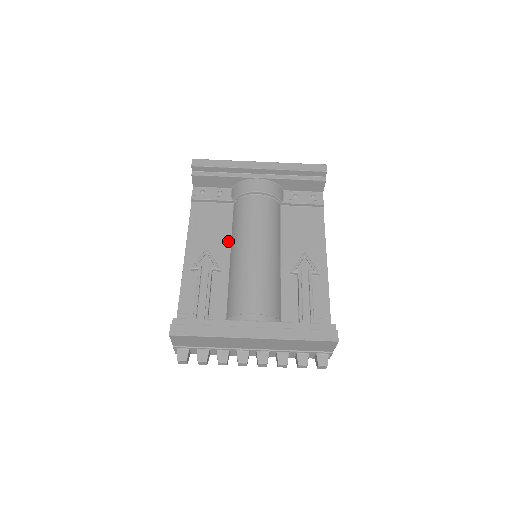
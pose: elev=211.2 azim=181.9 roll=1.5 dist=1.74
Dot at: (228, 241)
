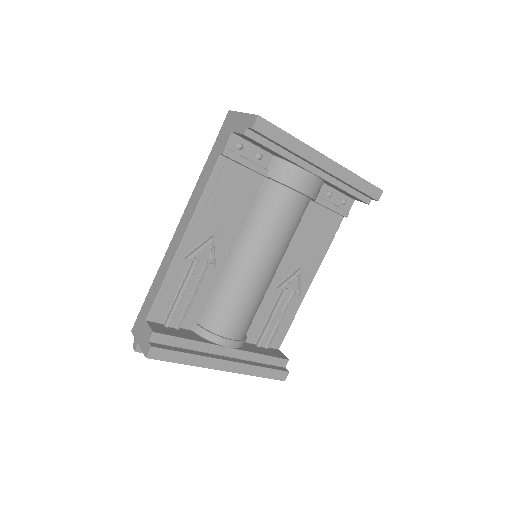
Dot at: (238, 230)
